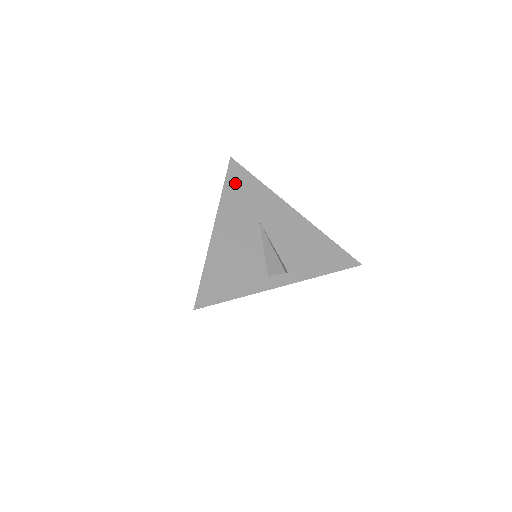
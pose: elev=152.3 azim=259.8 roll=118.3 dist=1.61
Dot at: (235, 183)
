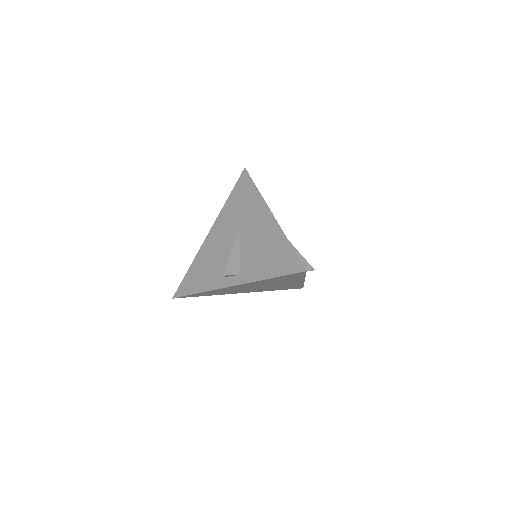
Dot at: (238, 192)
